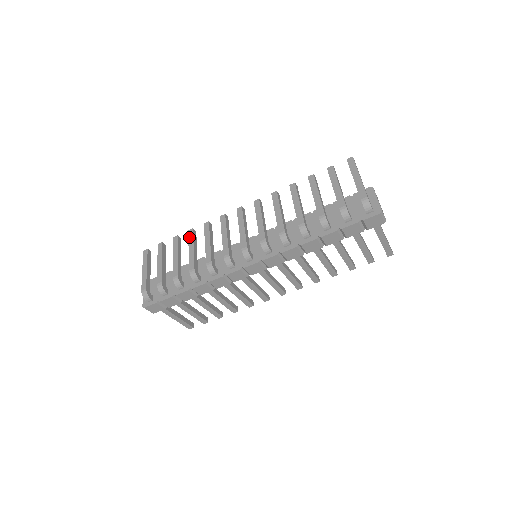
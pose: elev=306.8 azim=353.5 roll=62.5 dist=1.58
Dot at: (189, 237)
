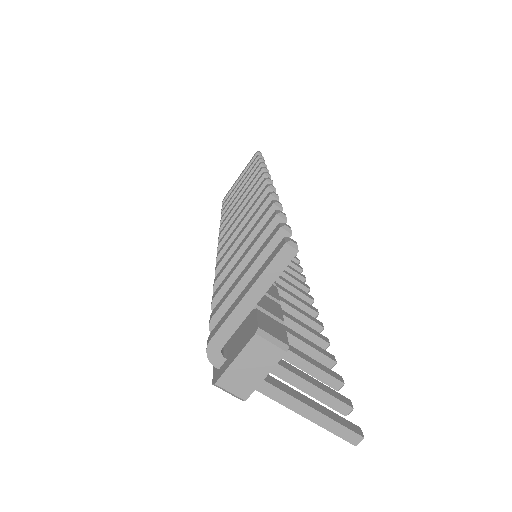
Dot at: (252, 173)
